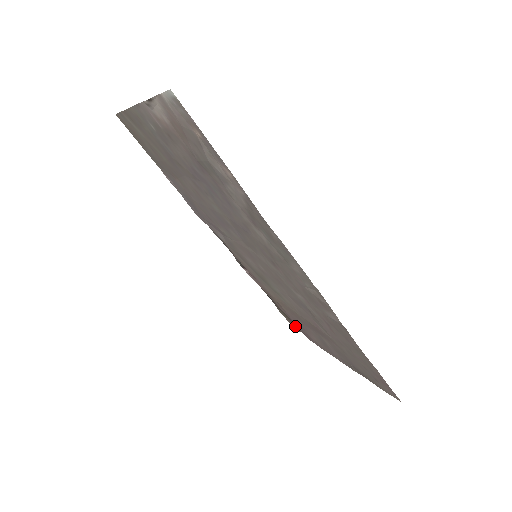
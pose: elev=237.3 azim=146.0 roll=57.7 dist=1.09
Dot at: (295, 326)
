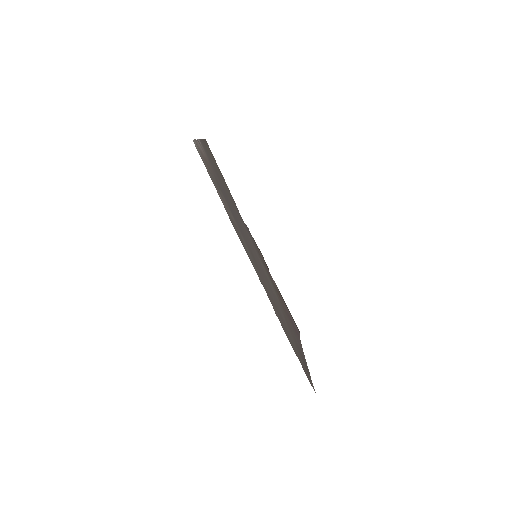
Dot at: (296, 325)
